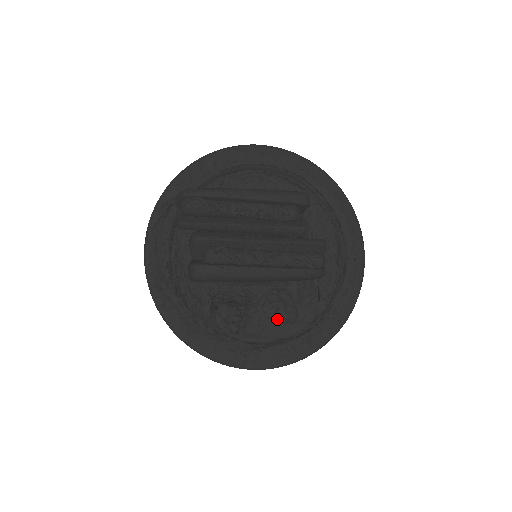
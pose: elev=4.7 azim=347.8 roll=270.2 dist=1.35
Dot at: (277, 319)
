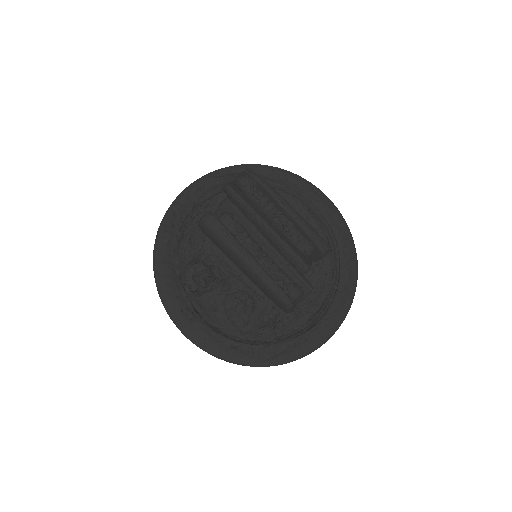
Dot at: (229, 313)
